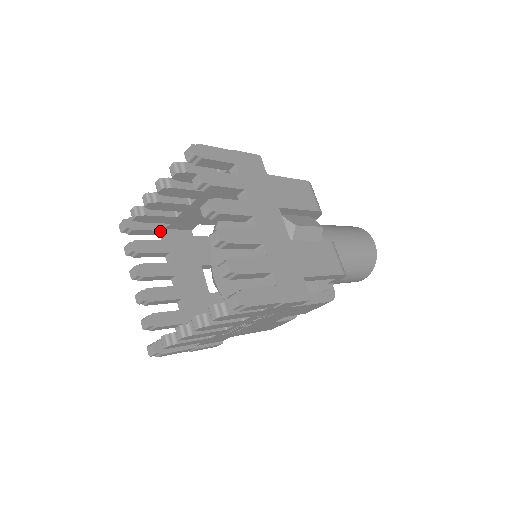
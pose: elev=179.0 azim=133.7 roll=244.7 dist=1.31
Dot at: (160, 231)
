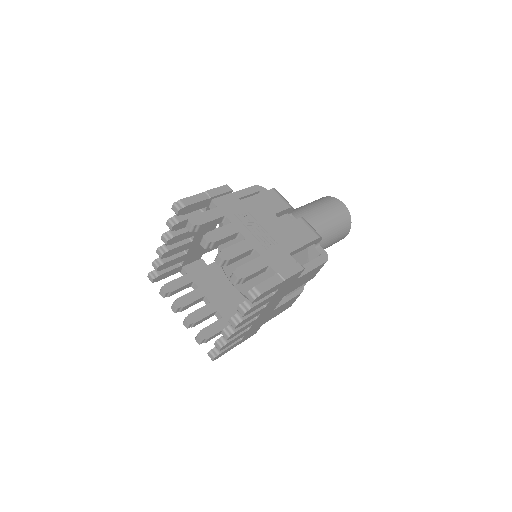
Dot at: (203, 206)
